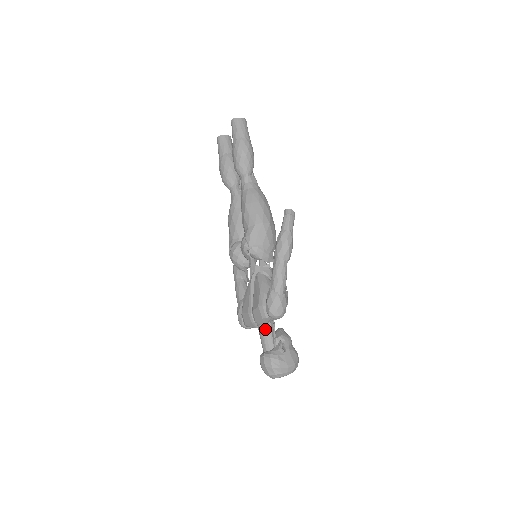
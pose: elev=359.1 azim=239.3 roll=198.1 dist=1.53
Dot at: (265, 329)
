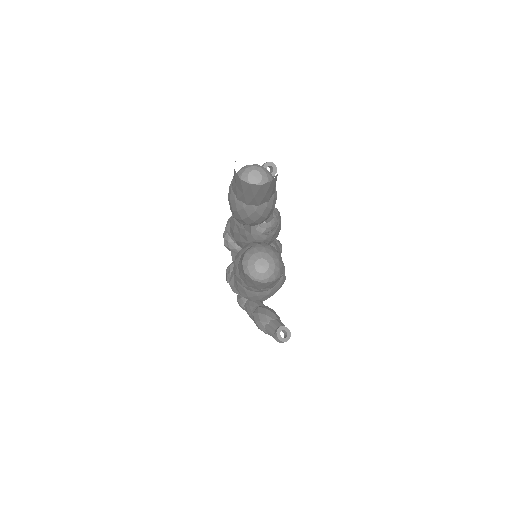
Dot at: occluded
